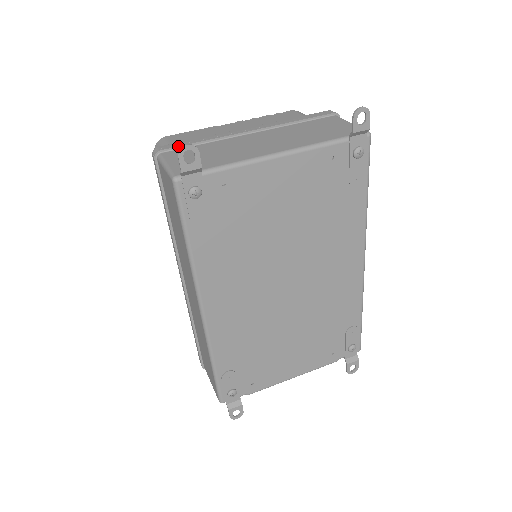
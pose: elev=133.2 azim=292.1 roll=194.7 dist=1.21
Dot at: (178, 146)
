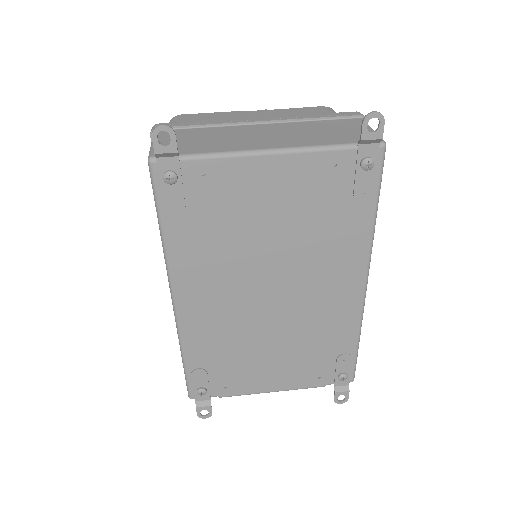
Dot at: (176, 126)
